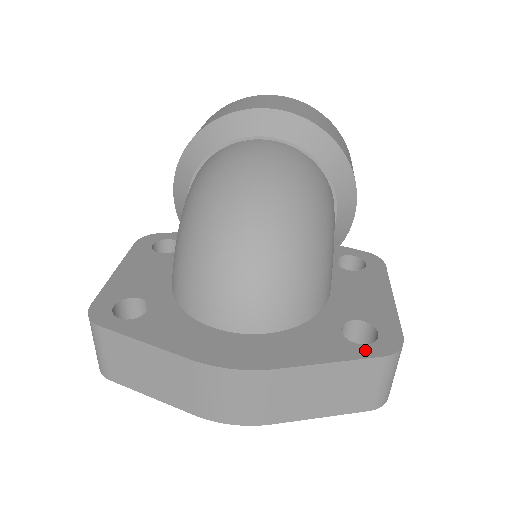
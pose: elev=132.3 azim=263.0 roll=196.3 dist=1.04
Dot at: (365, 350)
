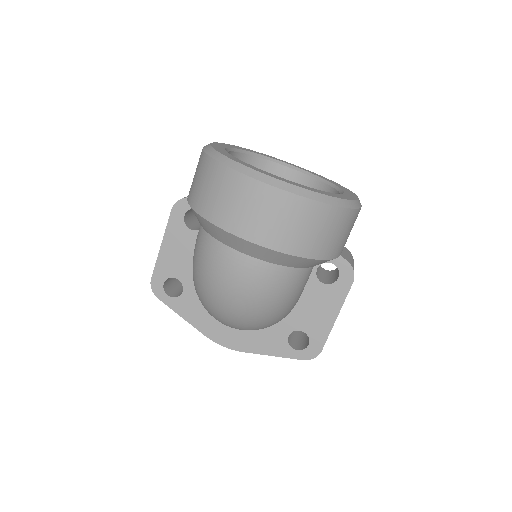
Dot at: (295, 354)
